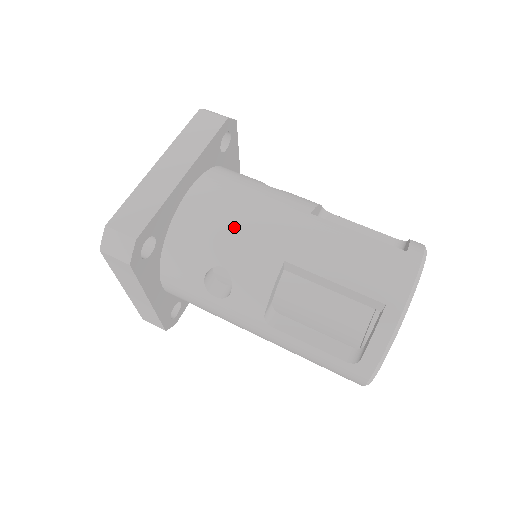
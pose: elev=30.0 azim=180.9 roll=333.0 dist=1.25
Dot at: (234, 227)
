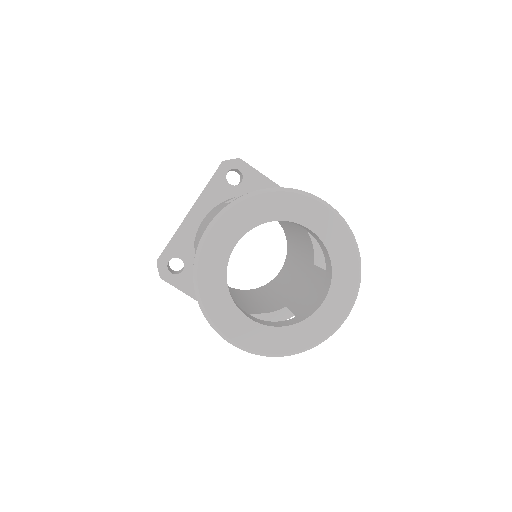
Dot at: occluded
